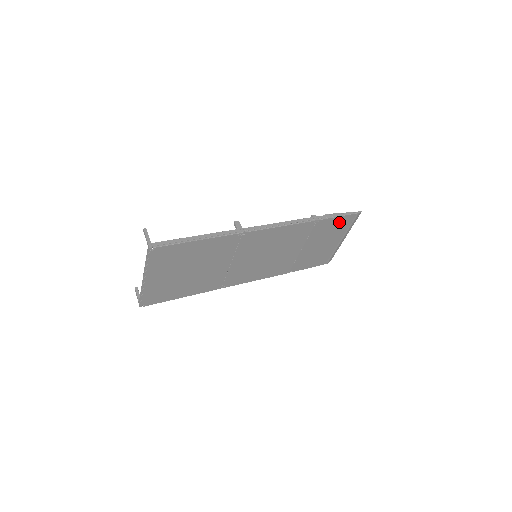
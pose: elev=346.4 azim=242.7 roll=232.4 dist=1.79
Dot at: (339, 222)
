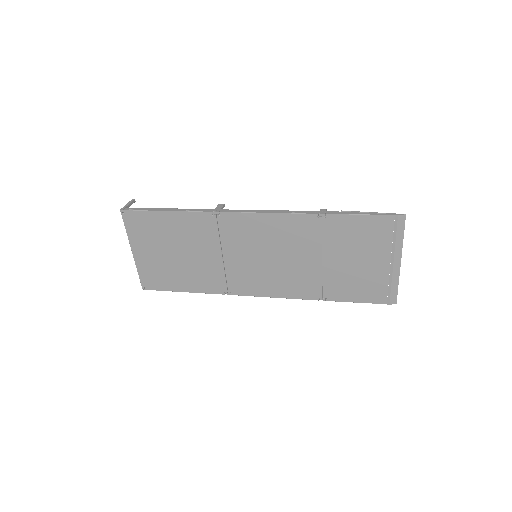
Dot at: (367, 226)
